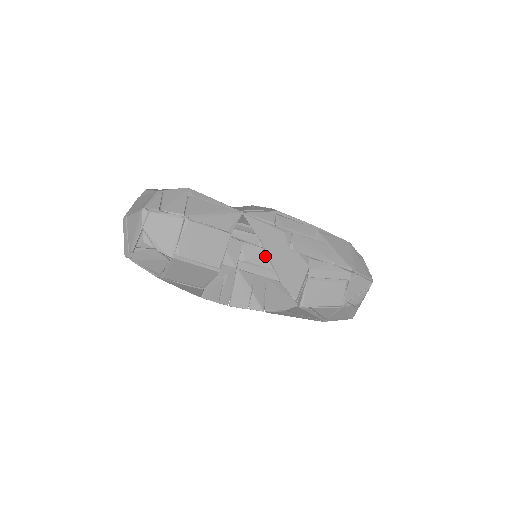
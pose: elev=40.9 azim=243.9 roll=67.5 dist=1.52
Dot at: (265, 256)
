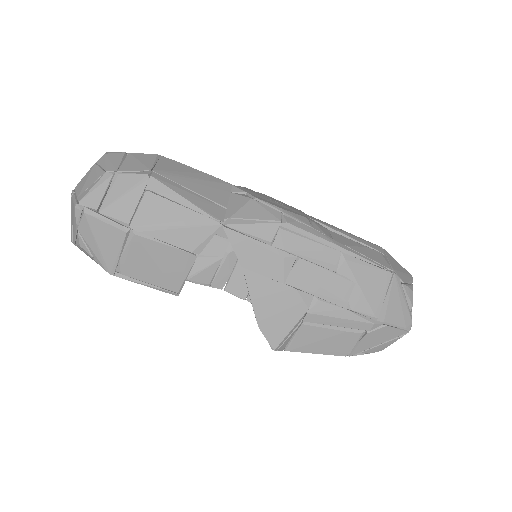
Dot at: occluded
